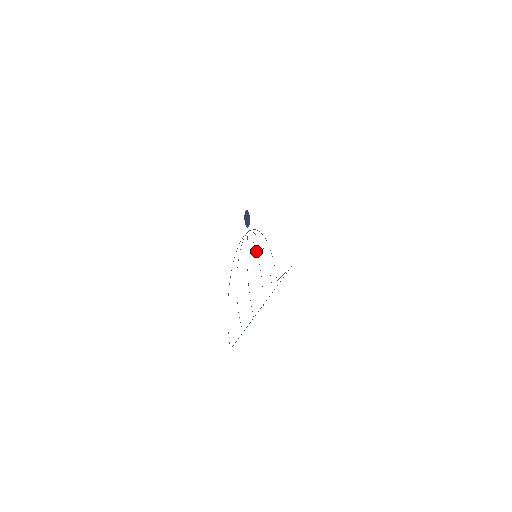
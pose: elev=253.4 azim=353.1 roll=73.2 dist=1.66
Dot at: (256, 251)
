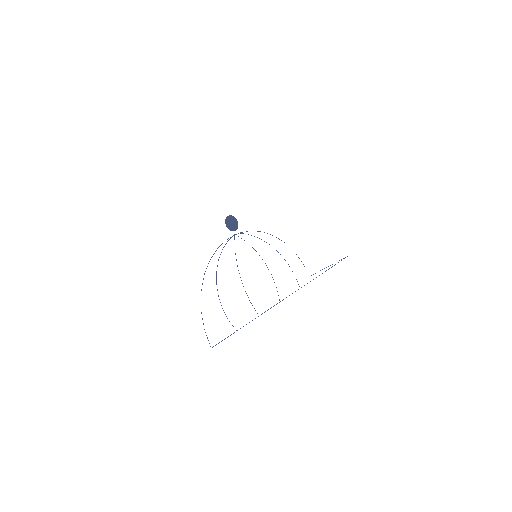
Dot at: (256, 251)
